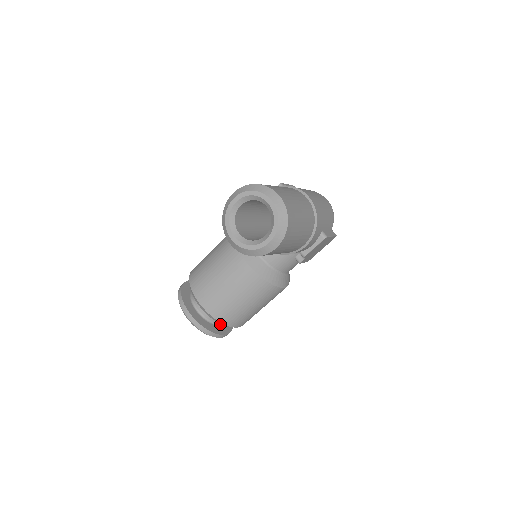
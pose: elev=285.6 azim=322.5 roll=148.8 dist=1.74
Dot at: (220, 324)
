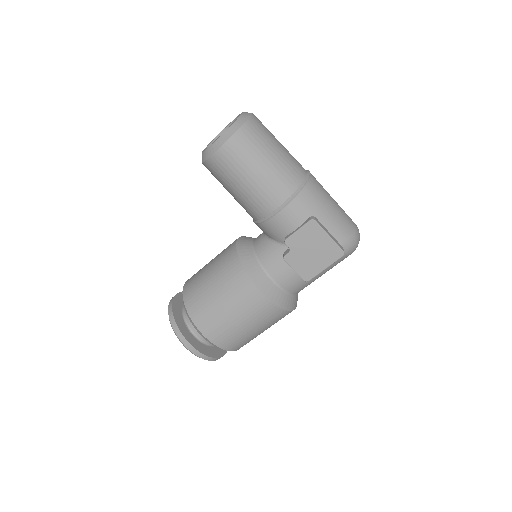
Dot at: (196, 337)
